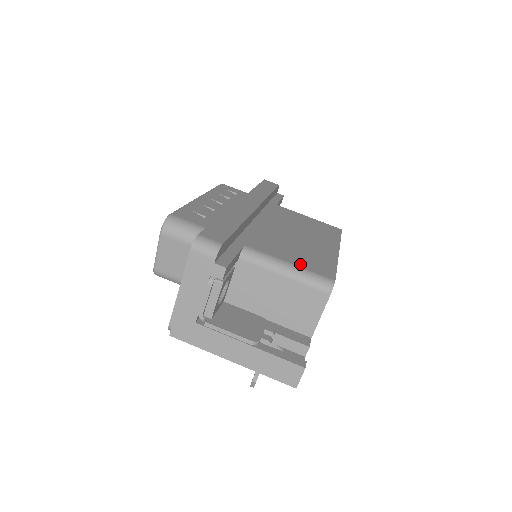
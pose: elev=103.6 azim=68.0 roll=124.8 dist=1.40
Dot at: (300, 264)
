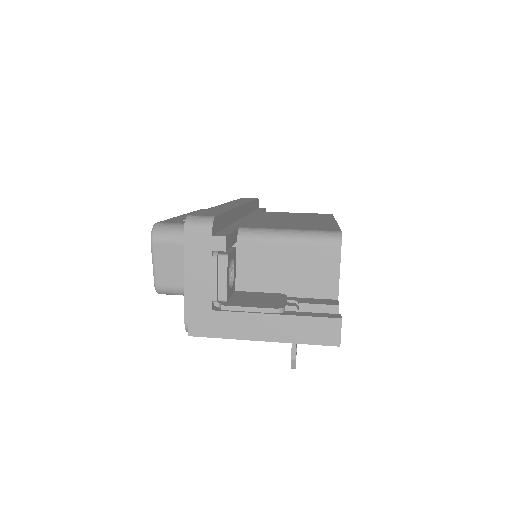
Dot at: (301, 228)
